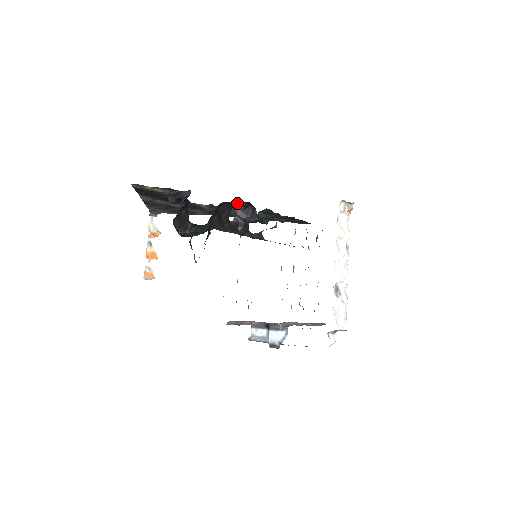
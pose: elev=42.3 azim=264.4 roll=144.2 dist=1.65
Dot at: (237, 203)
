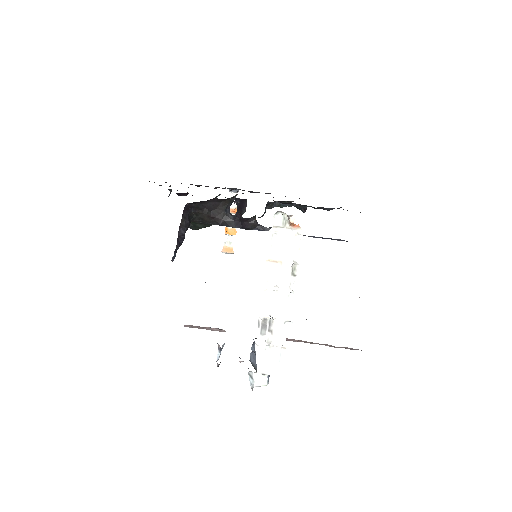
Dot at: occluded
